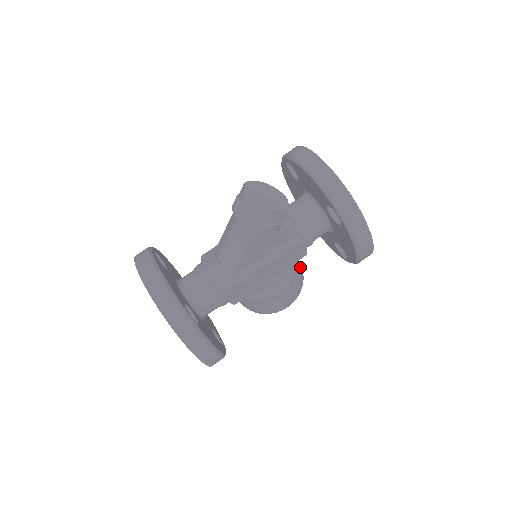
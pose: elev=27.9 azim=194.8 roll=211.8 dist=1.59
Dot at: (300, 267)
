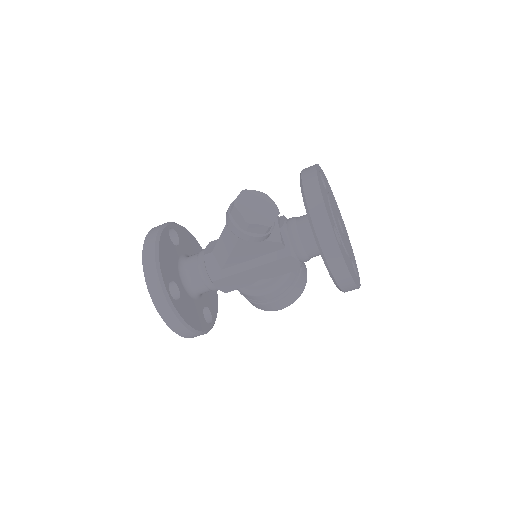
Dot at: (300, 277)
